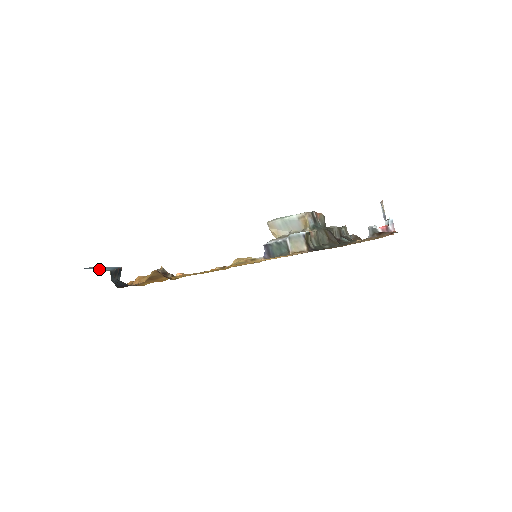
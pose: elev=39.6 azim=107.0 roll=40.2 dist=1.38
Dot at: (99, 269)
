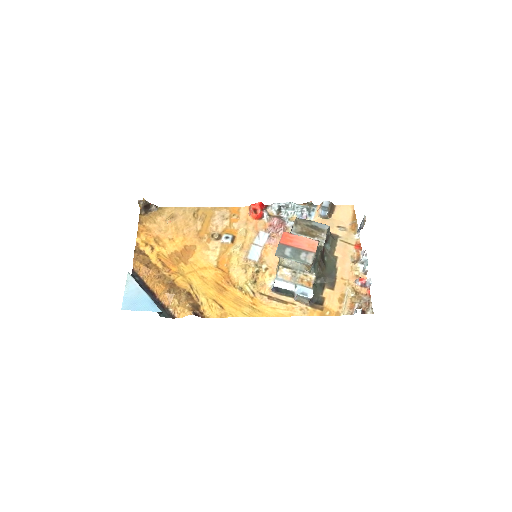
Dot at: (130, 292)
